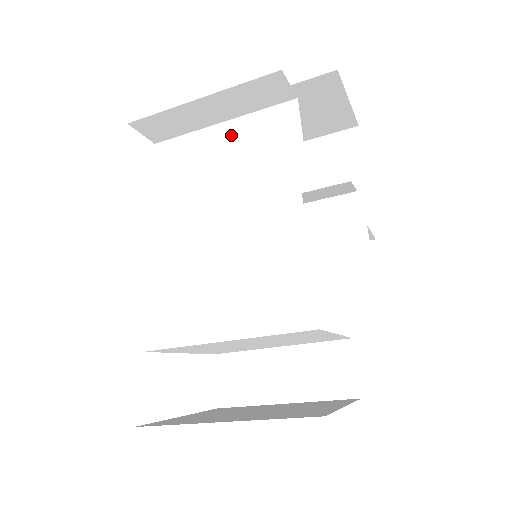
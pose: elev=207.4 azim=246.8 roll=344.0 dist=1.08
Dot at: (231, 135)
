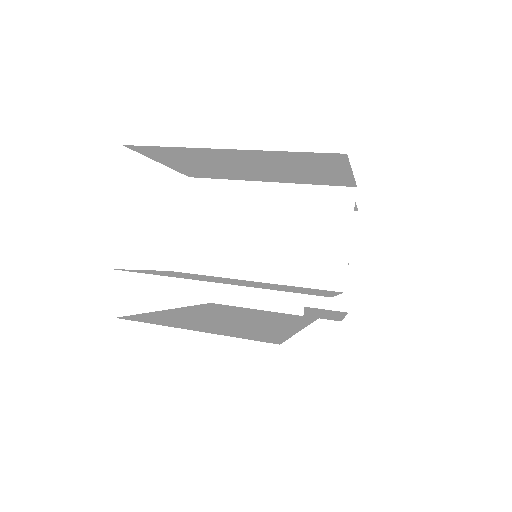
Dot at: occluded
